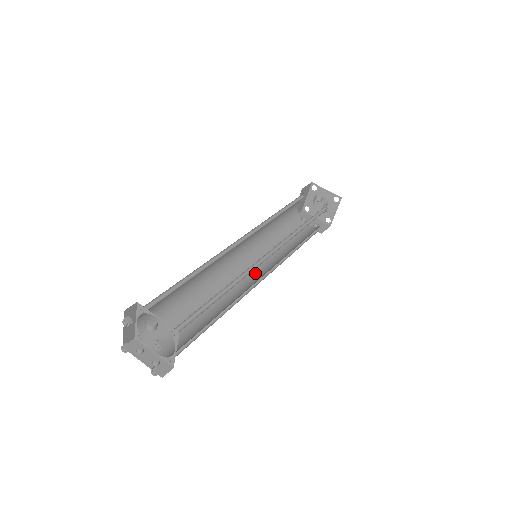
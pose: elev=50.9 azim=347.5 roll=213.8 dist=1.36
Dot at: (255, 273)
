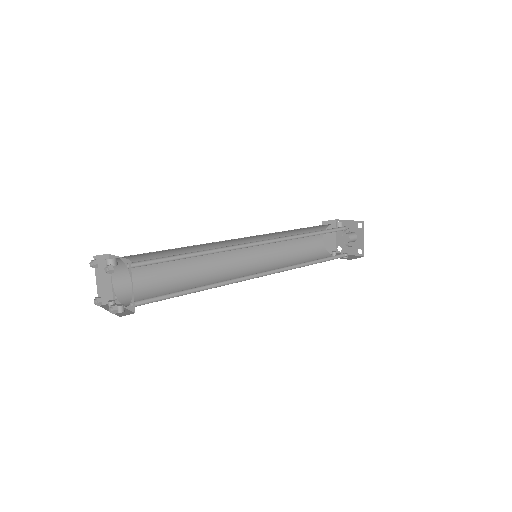
Dot at: occluded
